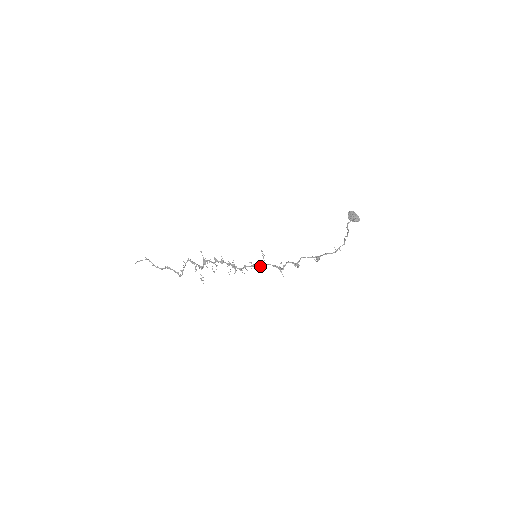
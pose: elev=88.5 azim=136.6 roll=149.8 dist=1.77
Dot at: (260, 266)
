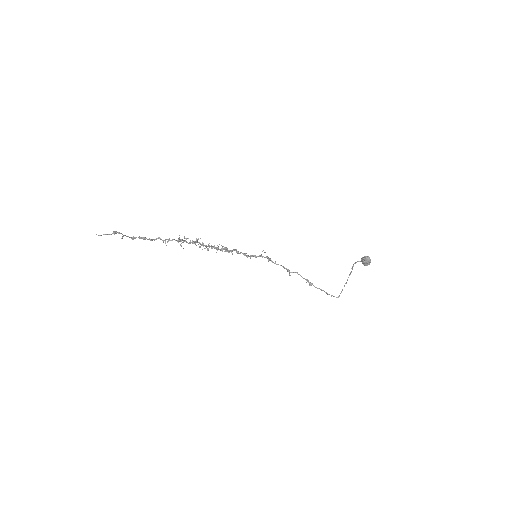
Dot at: (253, 256)
